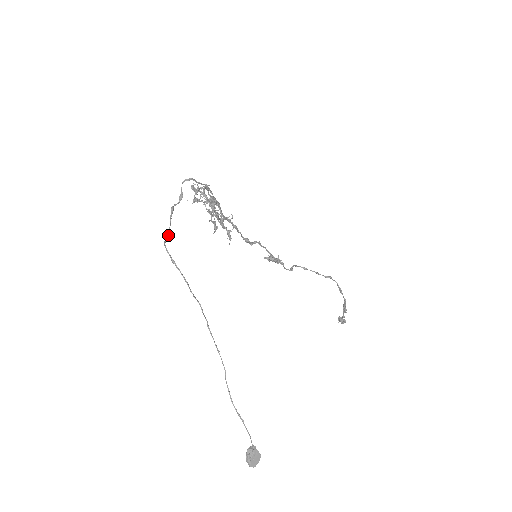
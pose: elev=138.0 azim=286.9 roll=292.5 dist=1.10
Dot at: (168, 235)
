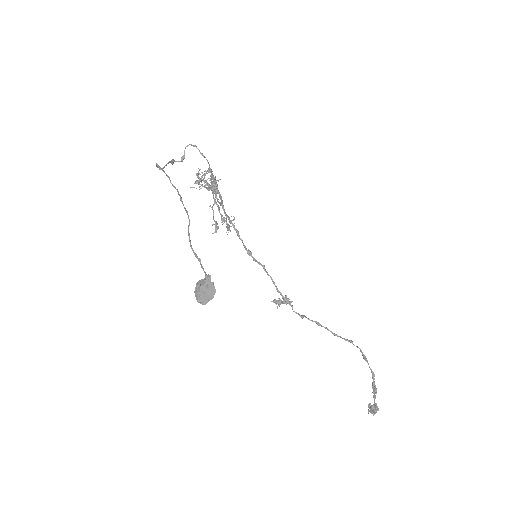
Dot at: (162, 168)
